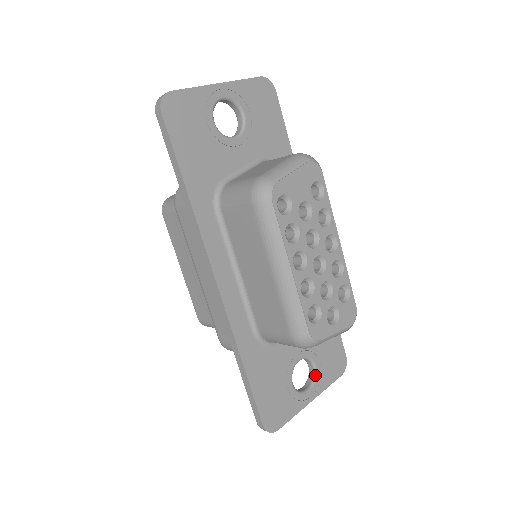
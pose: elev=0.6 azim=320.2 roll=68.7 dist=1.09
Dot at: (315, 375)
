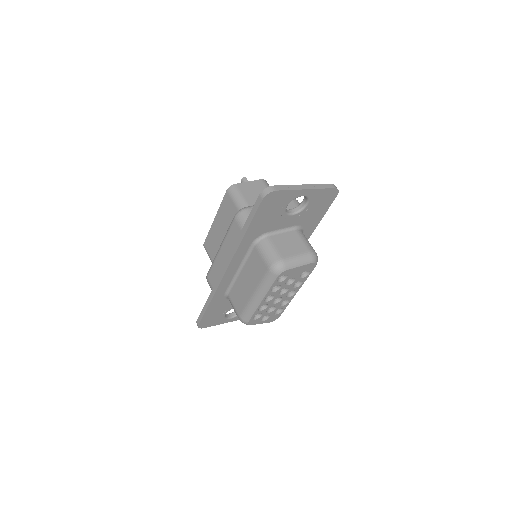
Dot at: occluded
